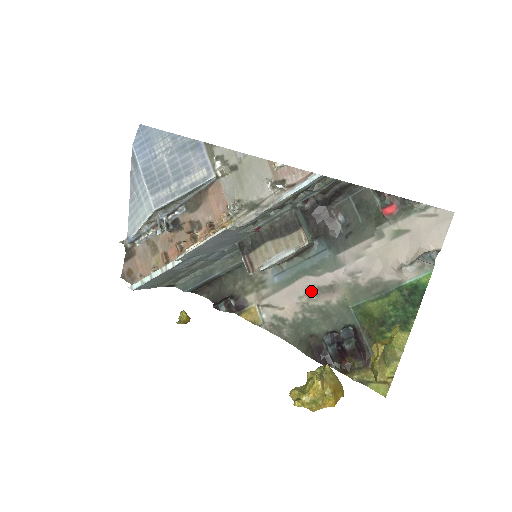
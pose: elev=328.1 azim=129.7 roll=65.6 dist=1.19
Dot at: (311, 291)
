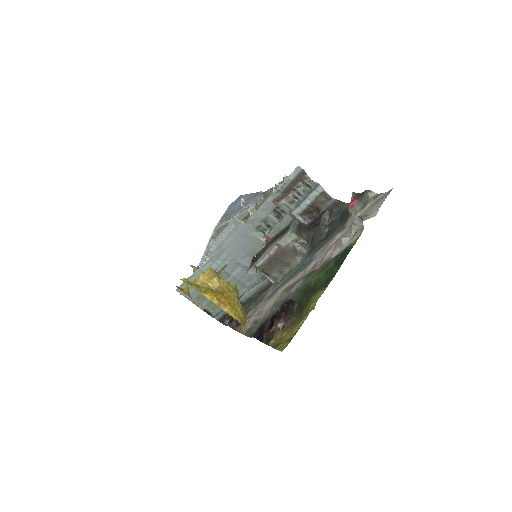
Dot at: (285, 290)
